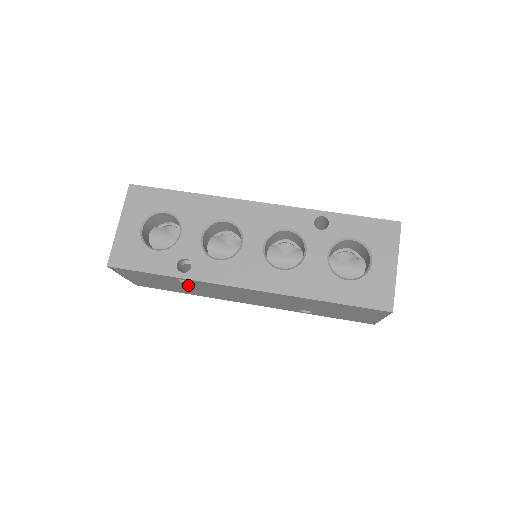
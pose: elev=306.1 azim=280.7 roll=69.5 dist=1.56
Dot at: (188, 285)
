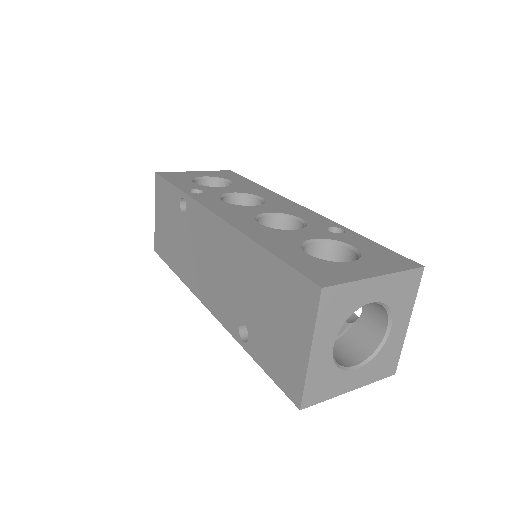
Dot at: (183, 225)
